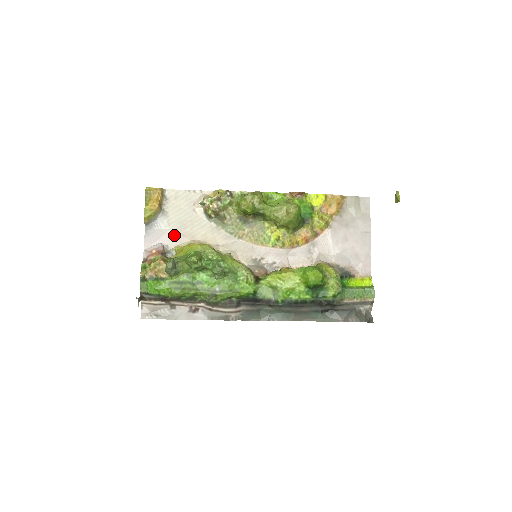
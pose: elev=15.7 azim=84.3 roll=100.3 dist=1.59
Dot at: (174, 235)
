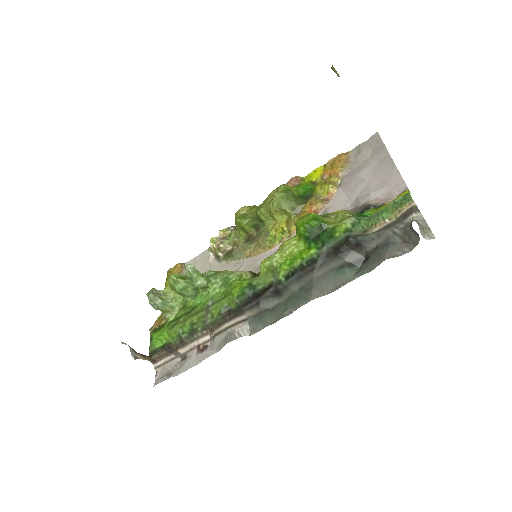
Dot at: occluded
